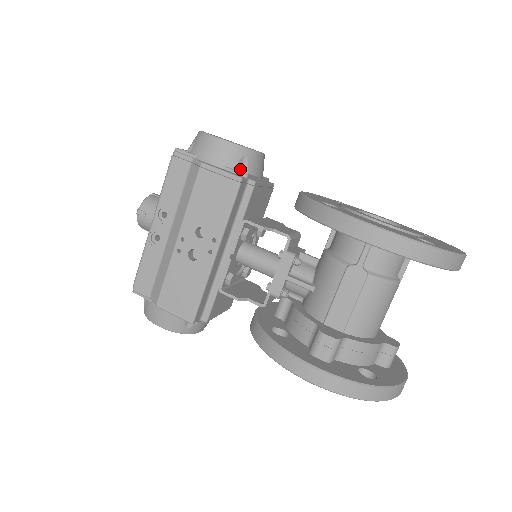
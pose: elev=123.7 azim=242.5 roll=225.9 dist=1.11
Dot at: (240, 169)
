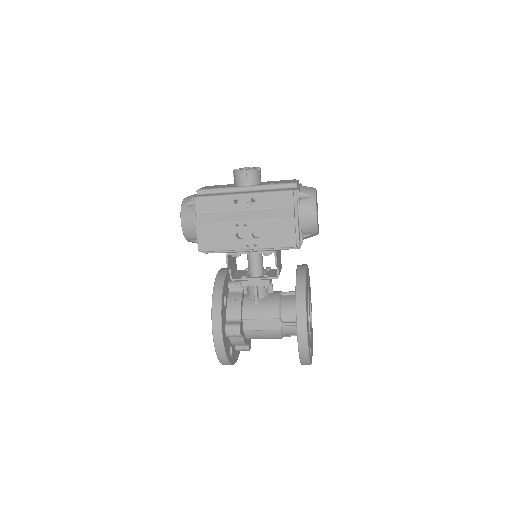
Dot at: (304, 233)
